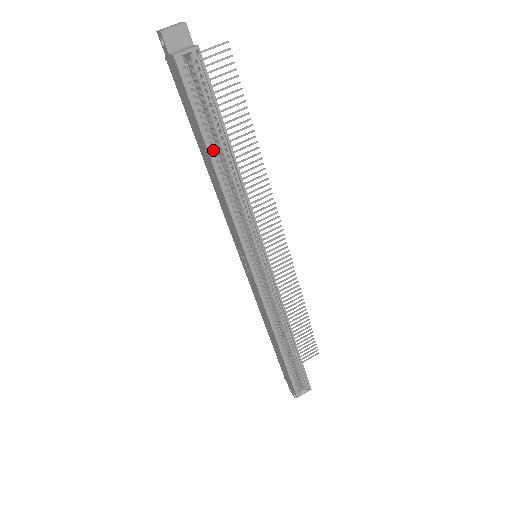
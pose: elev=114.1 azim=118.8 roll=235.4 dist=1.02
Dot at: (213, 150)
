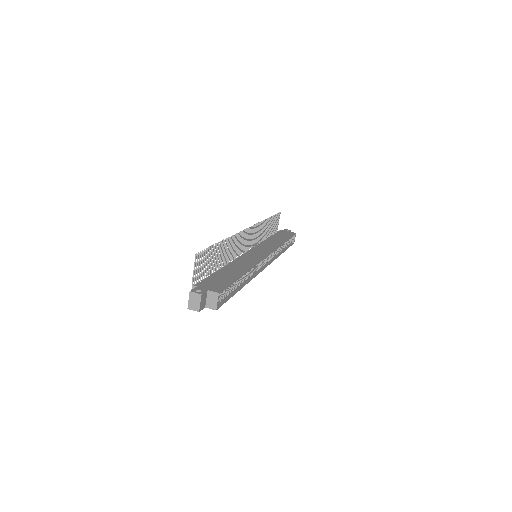
Dot at: (237, 286)
